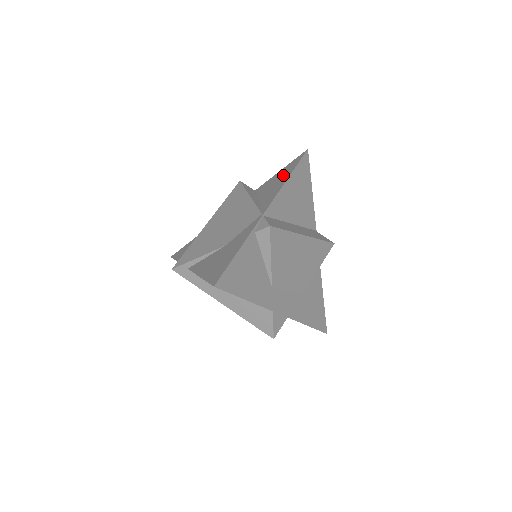
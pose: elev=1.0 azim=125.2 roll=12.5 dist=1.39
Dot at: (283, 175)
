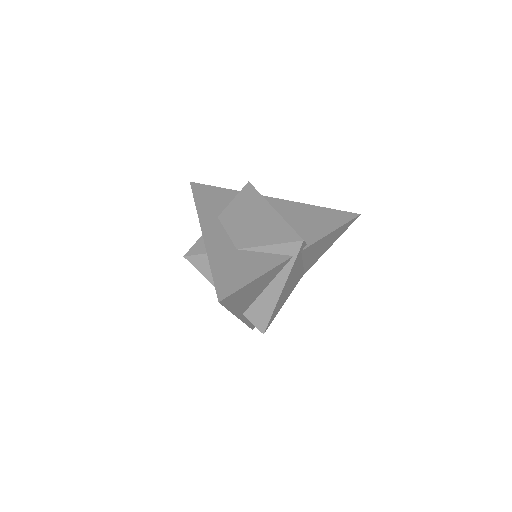
Dot at: occluded
